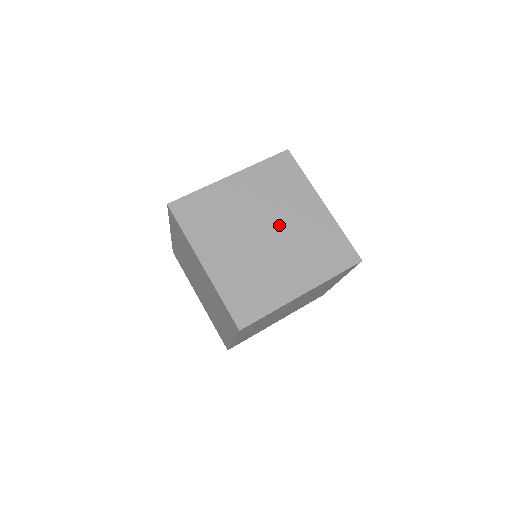
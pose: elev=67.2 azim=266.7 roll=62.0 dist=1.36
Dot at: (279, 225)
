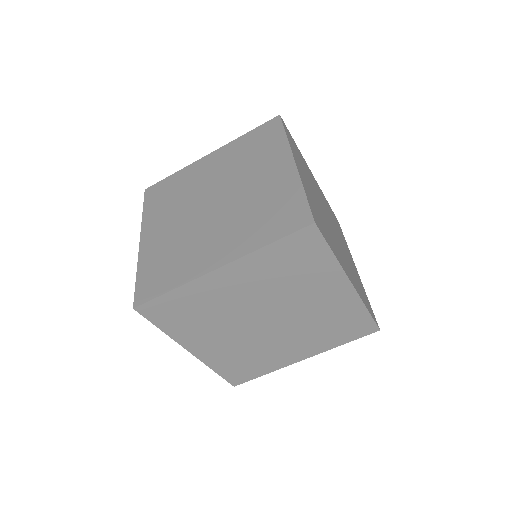
Dot at: (285, 312)
